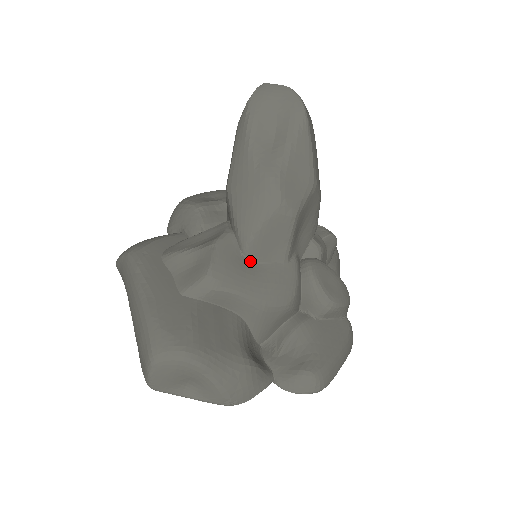
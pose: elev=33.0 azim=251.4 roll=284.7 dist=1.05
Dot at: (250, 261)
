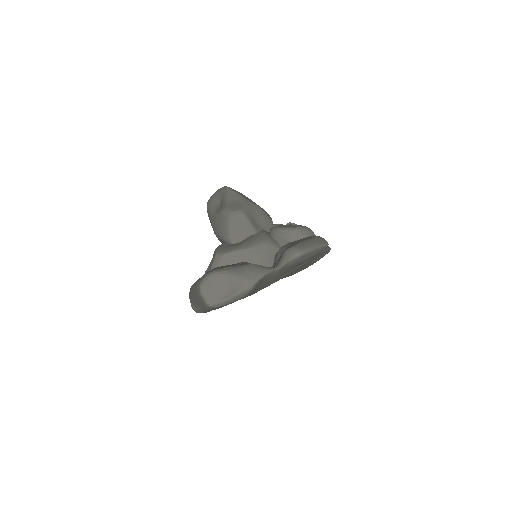
Dot at: (237, 243)
